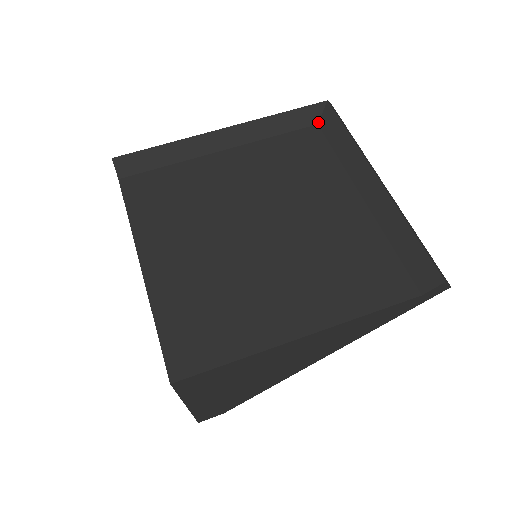
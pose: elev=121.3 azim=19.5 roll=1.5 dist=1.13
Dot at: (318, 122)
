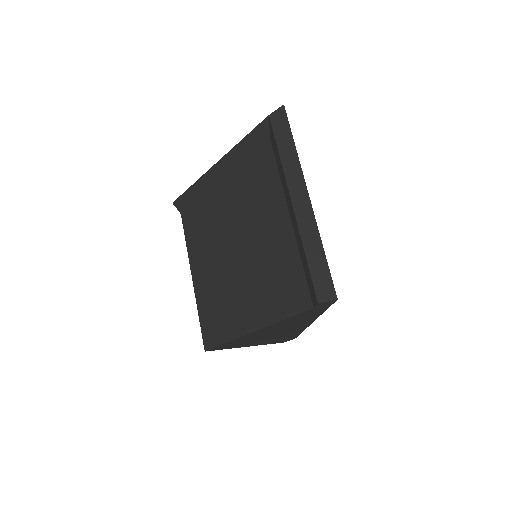
Dot at: (270, 136)
